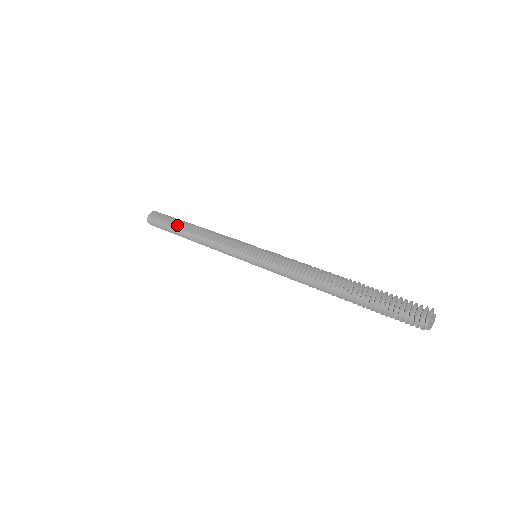
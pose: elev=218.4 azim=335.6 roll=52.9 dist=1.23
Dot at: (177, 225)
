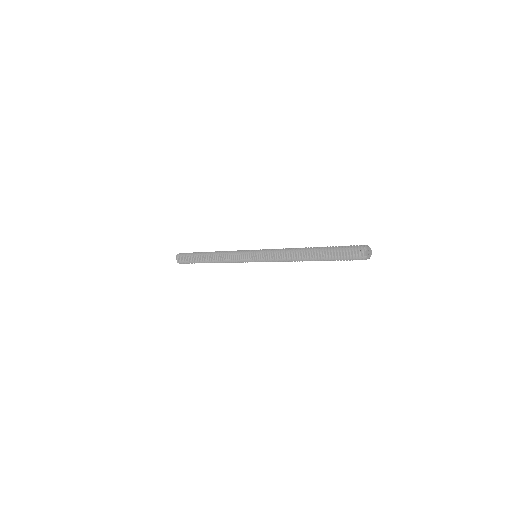
Dot at: (198, 259)
